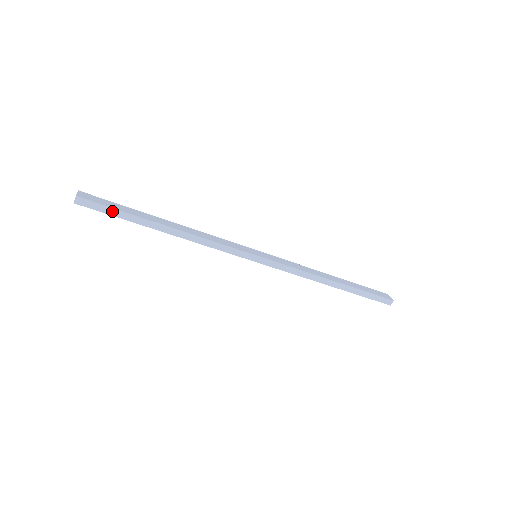
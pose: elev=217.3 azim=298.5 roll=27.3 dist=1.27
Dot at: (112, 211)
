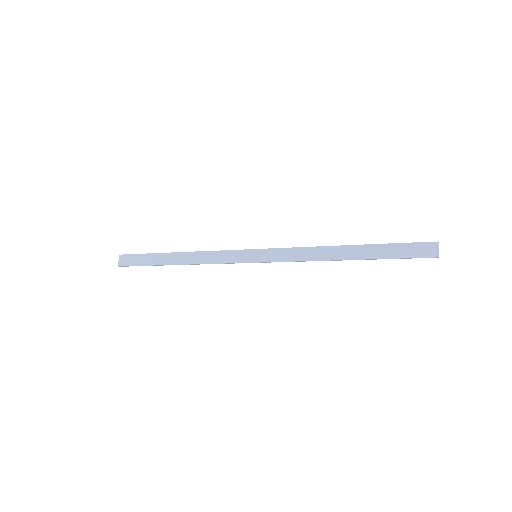
Dot at: occluded
